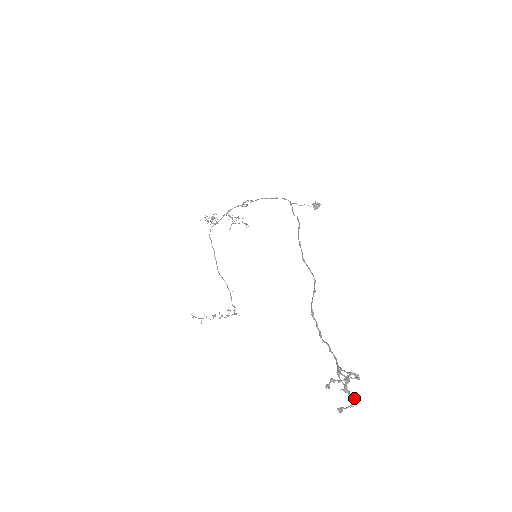
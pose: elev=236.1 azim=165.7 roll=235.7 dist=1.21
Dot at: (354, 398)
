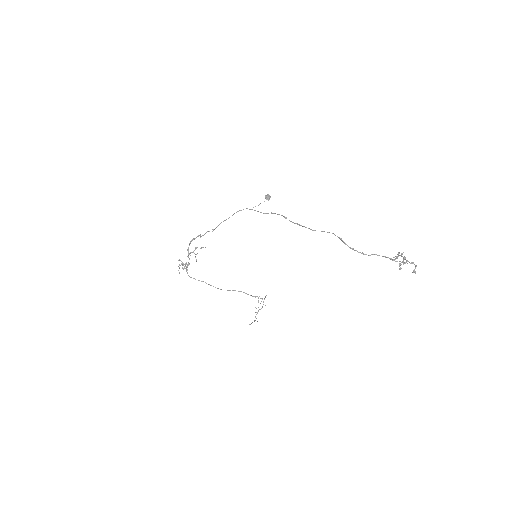
Dot at: (412, 262)
